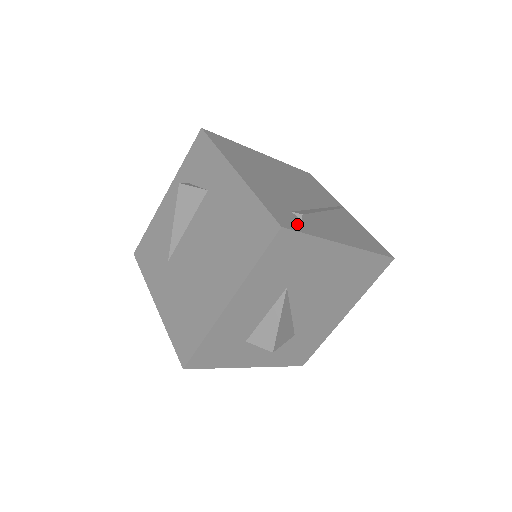
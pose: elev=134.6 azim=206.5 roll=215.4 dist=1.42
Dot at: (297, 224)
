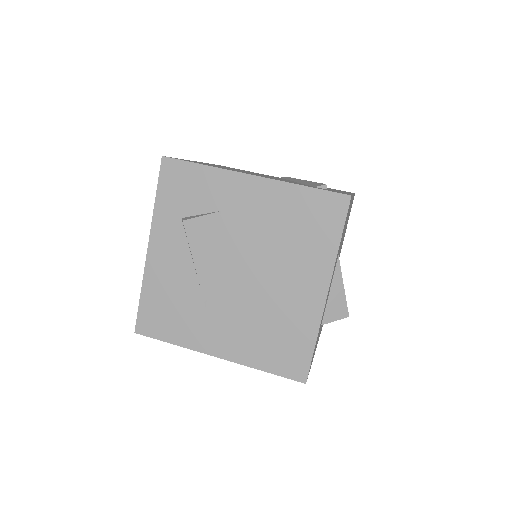
Dot at: occluded
